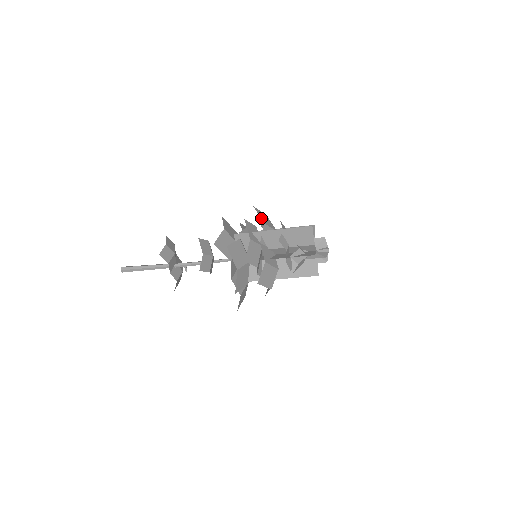
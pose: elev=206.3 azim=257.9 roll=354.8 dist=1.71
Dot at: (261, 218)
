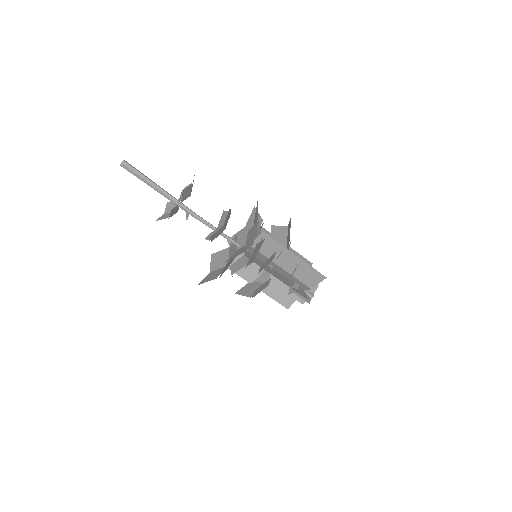
Dot at: occluded
